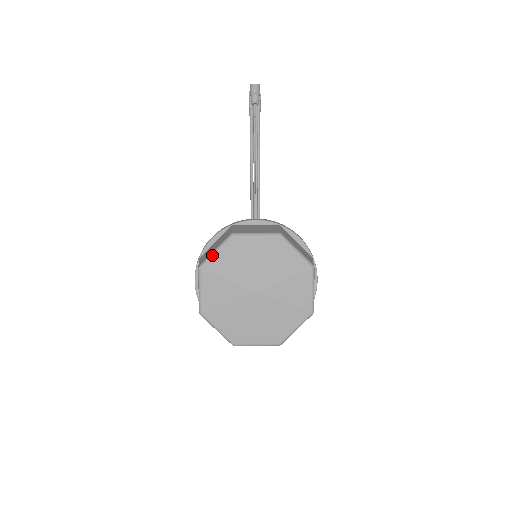
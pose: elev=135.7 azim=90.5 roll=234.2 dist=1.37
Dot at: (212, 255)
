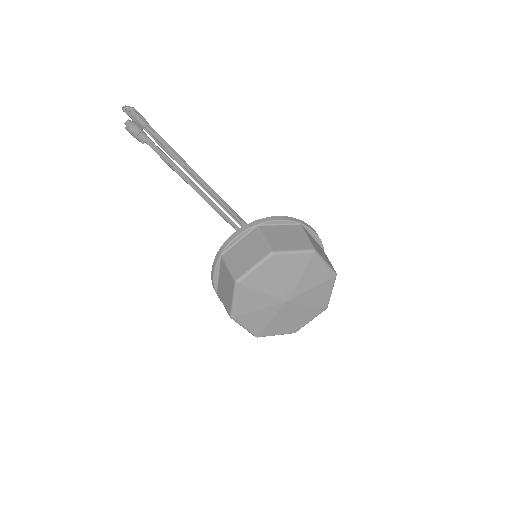
Dot at: (233, 305)
